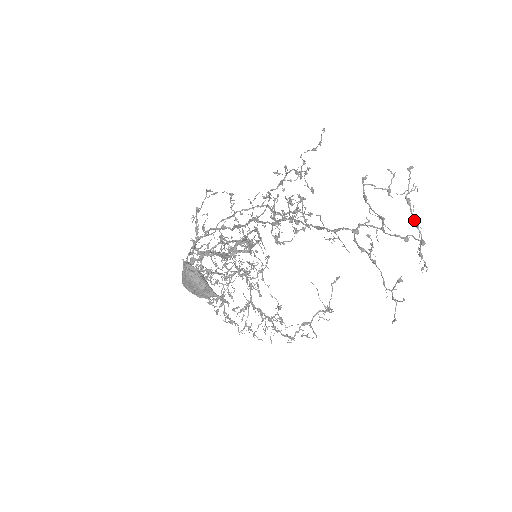
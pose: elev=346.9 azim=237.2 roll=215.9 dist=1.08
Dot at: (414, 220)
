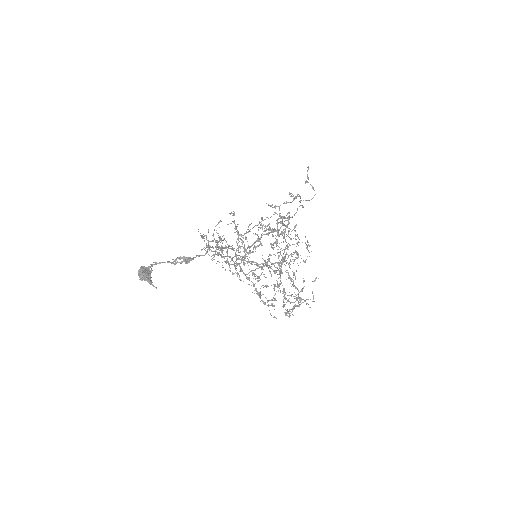
Dot at: (275, 255)
